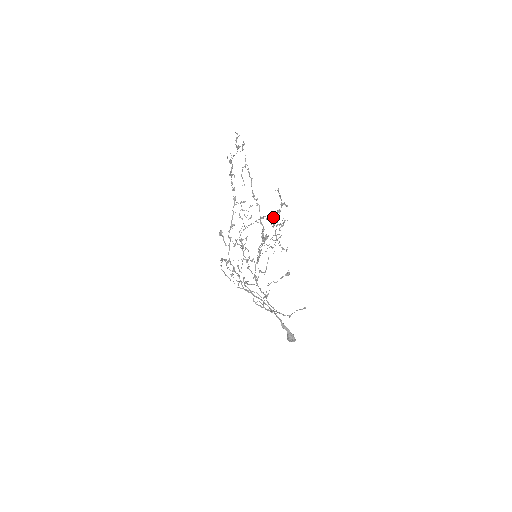
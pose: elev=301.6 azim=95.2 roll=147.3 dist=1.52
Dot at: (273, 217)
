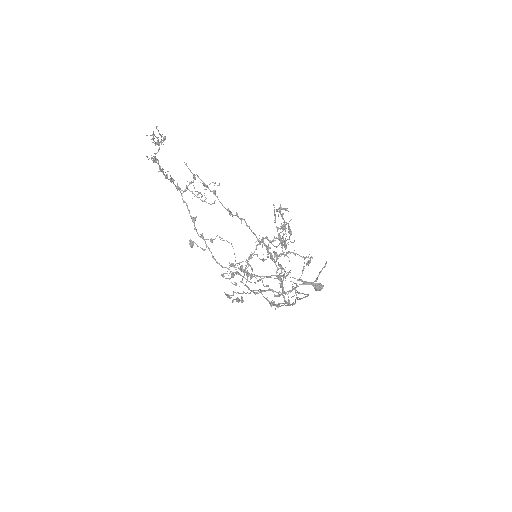
Dot at: (278, 236)
